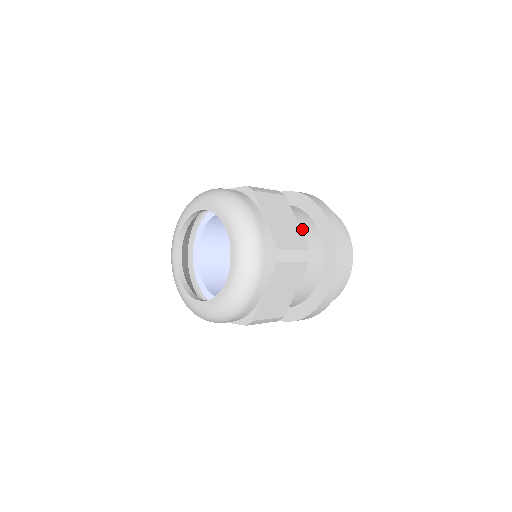
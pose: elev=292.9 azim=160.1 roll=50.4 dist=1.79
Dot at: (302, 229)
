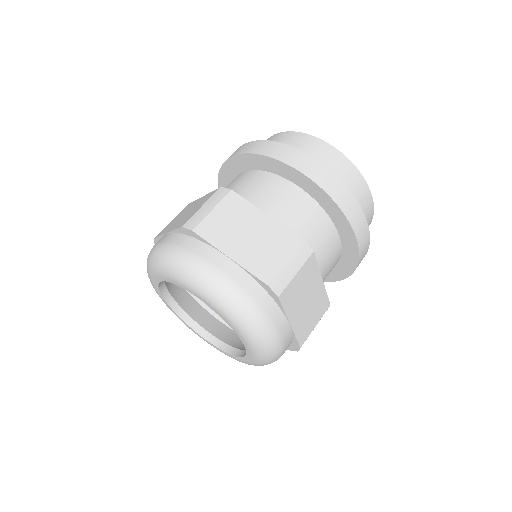
Dot at: (279, 208)
